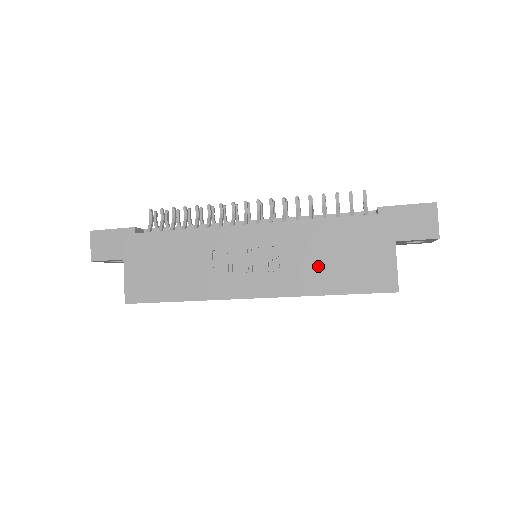
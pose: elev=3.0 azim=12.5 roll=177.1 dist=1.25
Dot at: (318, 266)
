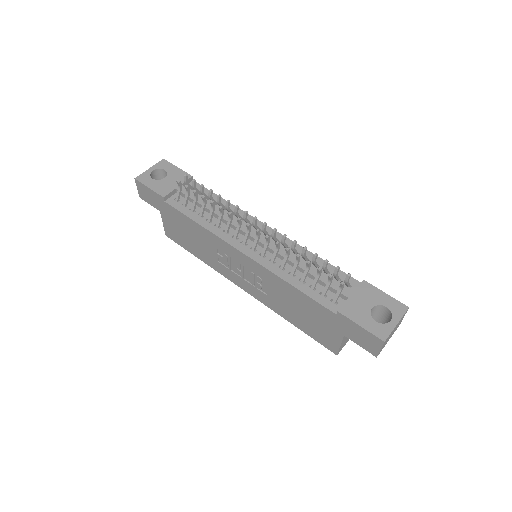
Dot at: (287, 307)
